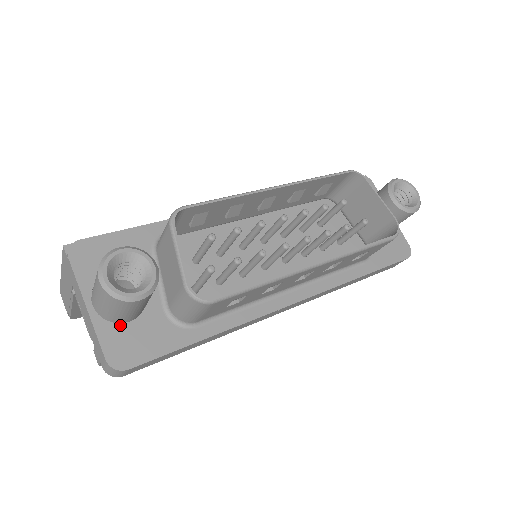
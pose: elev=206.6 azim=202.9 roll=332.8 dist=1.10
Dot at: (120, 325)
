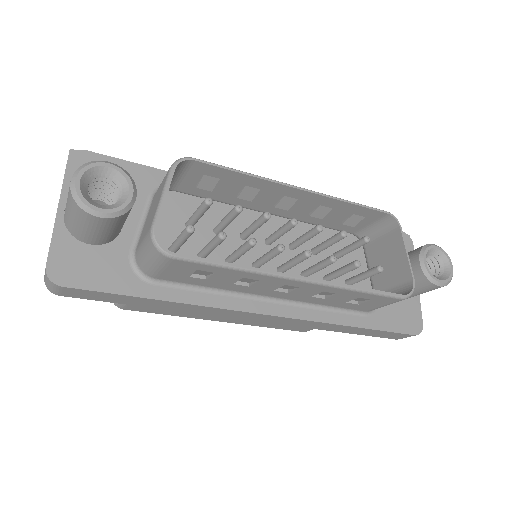
Dot at: (79, 243)
